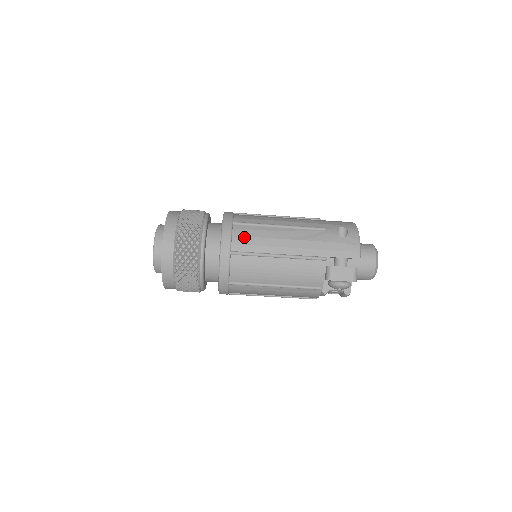
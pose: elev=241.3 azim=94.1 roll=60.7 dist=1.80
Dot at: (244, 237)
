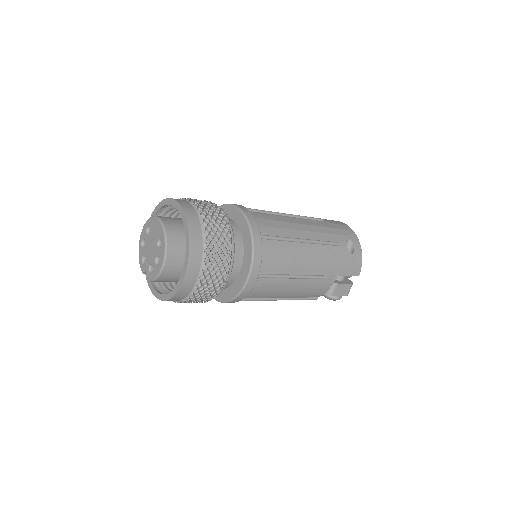
Dot at: (273, 257)
